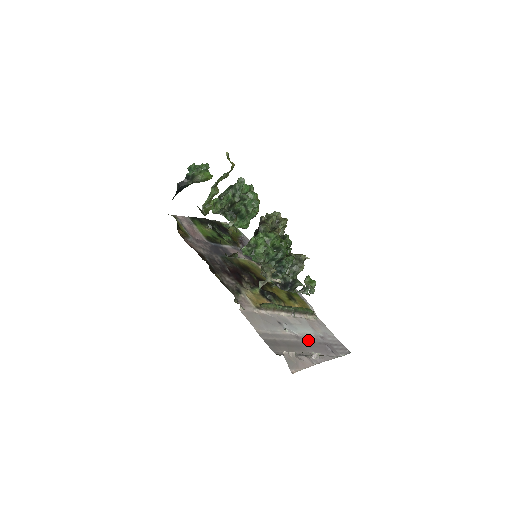
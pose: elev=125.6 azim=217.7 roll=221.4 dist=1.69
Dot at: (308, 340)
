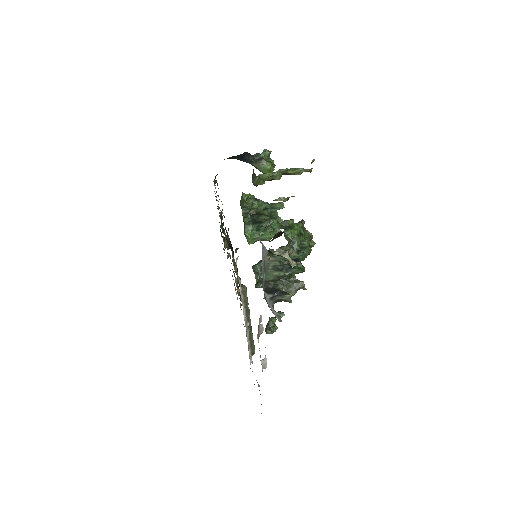
Dot at: occluded
